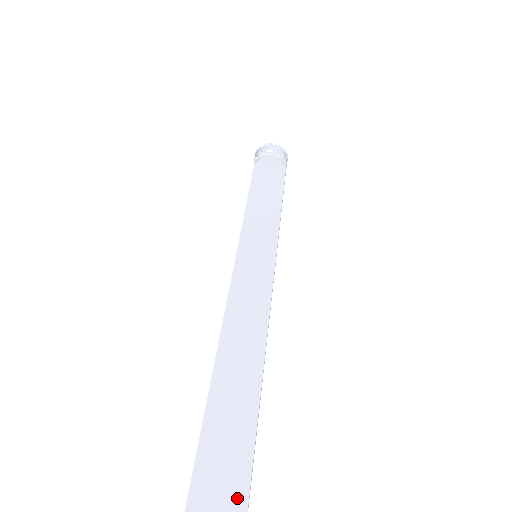
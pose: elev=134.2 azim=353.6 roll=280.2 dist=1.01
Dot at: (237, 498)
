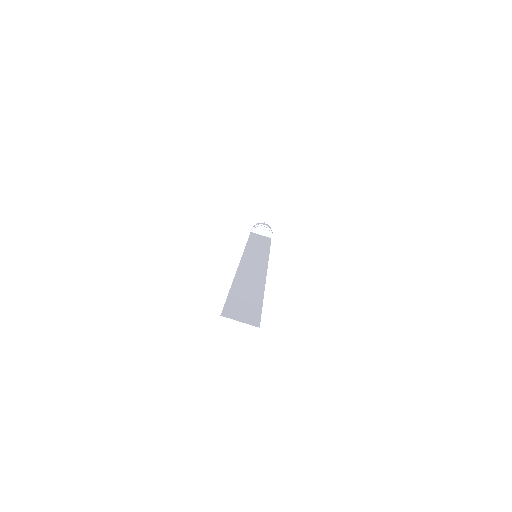
Dot at: (255, 311)
